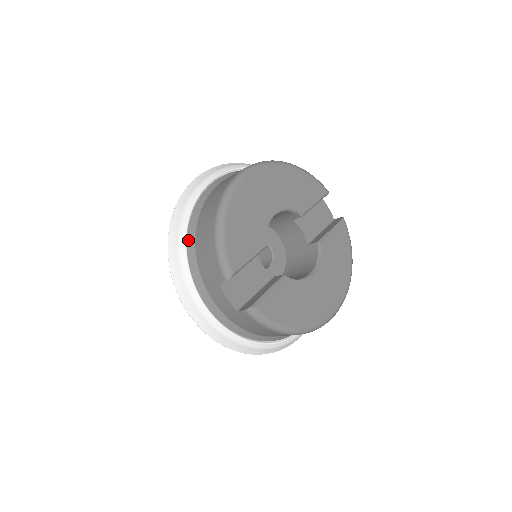
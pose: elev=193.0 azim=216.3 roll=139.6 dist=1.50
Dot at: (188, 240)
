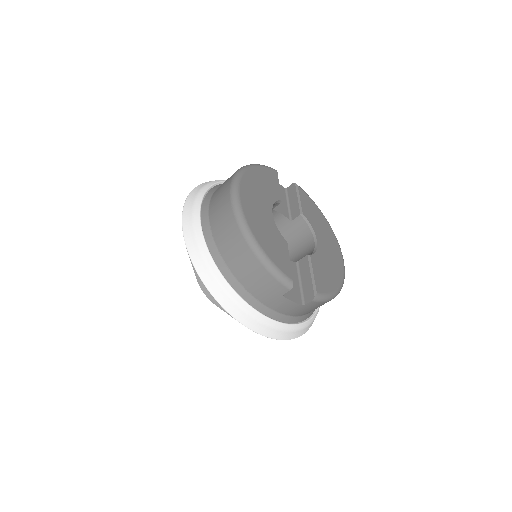
Dot at: (227, 280)
